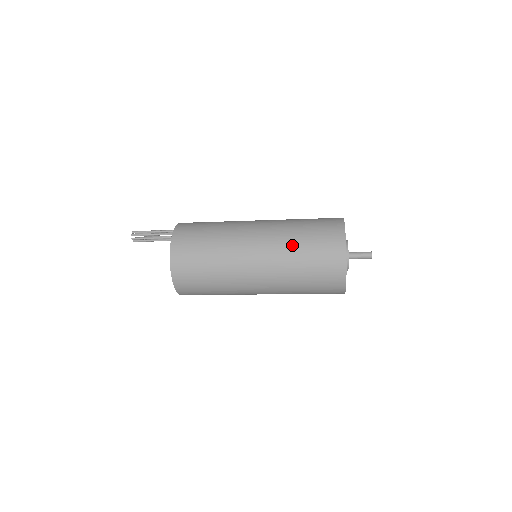
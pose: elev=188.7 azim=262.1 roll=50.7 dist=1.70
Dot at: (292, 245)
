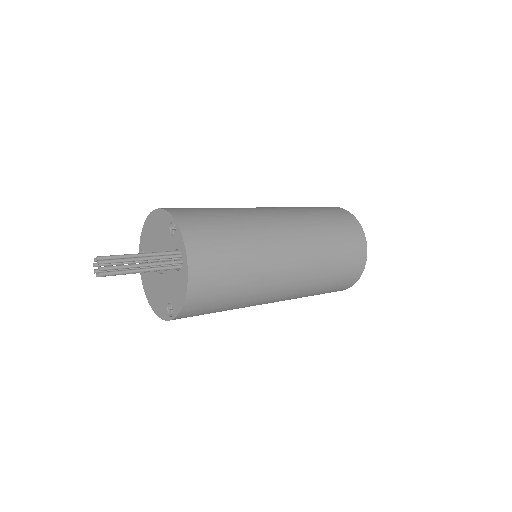
Dot at: (313, 292)
